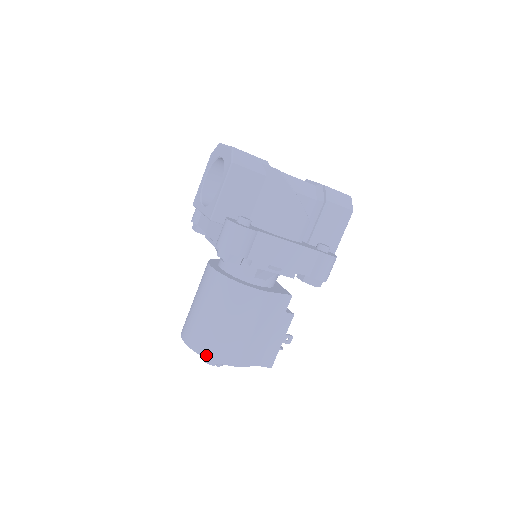
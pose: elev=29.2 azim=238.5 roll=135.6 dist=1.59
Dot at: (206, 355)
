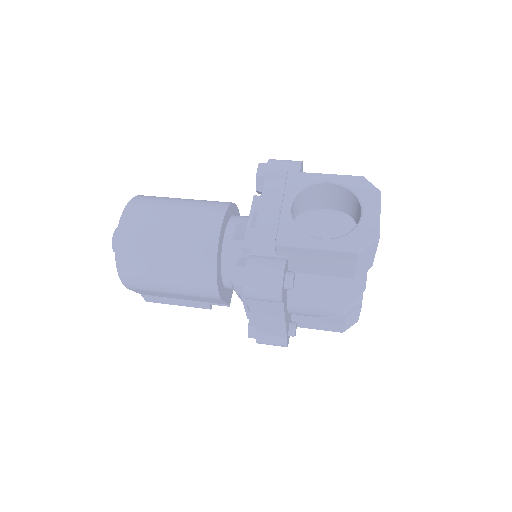
Dot at: (119, 261)
